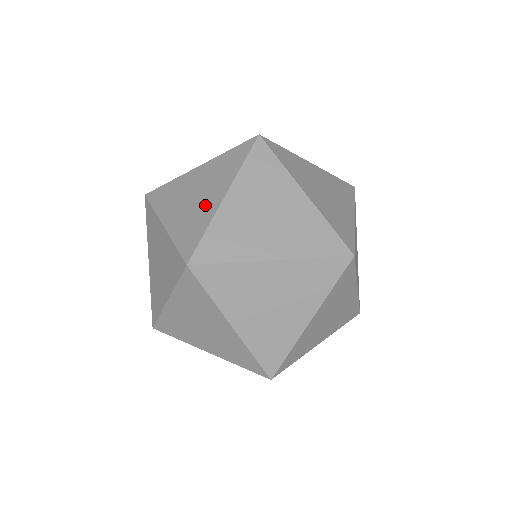
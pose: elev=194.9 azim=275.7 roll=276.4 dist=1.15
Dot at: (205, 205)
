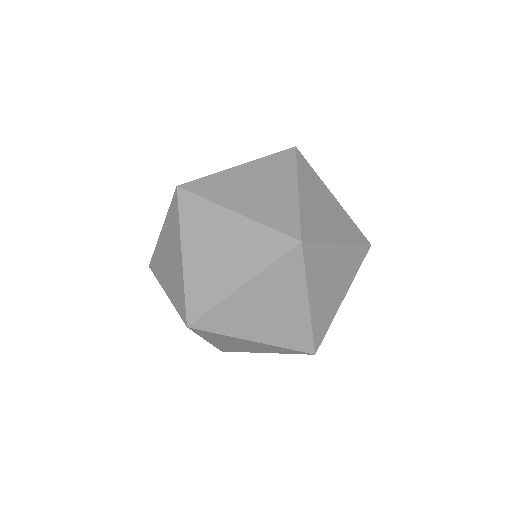
Dot at: (247, 350)
